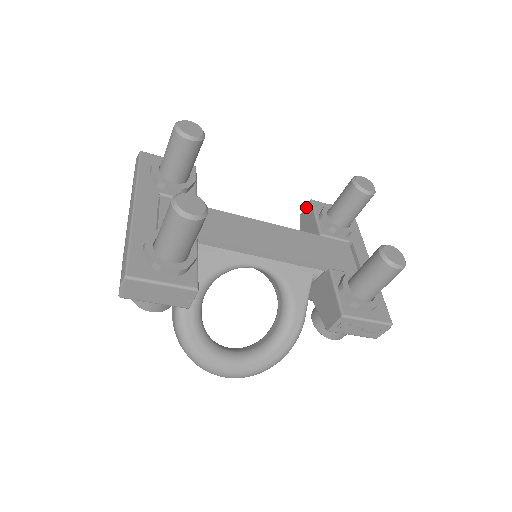
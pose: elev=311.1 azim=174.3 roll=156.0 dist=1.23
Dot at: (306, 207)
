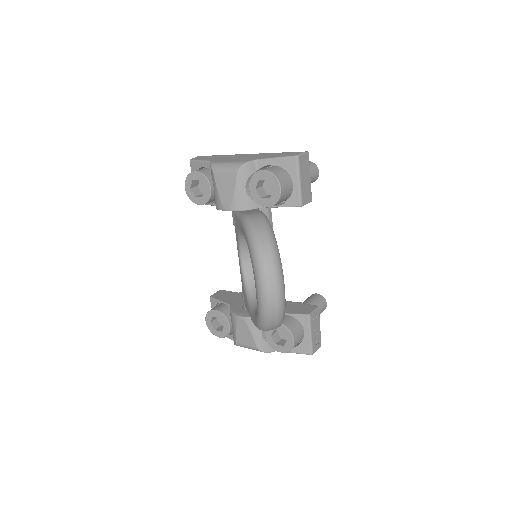
Dot at: (218, 292)
